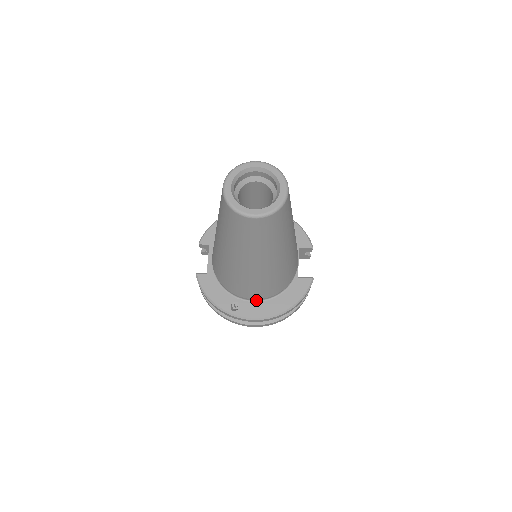
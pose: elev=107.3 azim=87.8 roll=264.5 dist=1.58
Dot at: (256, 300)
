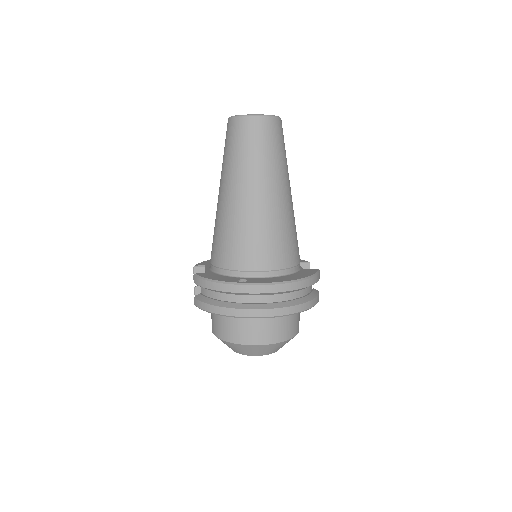
Dot at: (265, 276)
